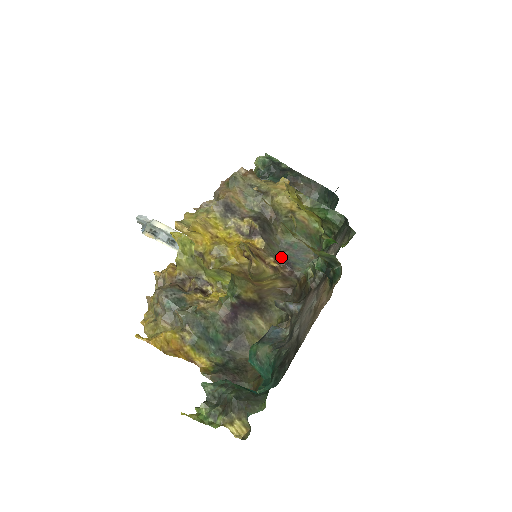
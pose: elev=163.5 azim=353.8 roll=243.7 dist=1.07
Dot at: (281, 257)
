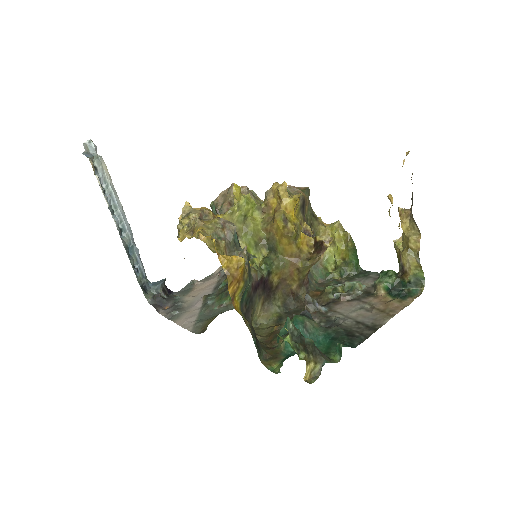
Dot at: occluded
